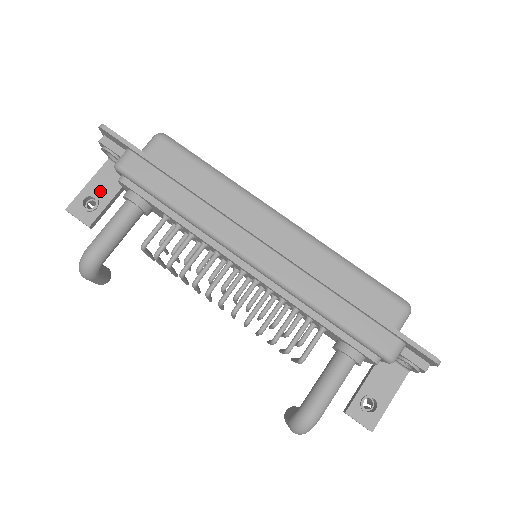
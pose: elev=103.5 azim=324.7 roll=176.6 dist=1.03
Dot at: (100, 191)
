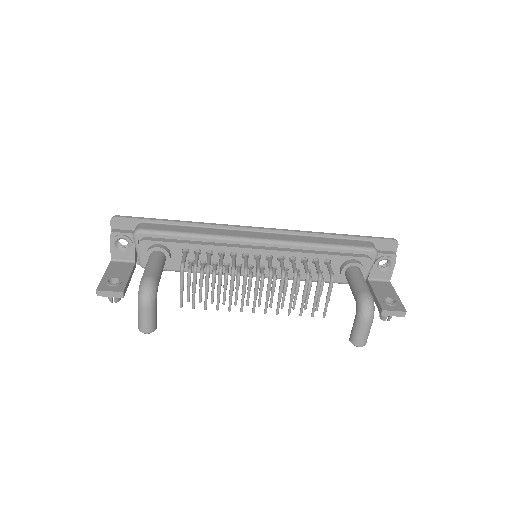
Dot at: (117, 275)
